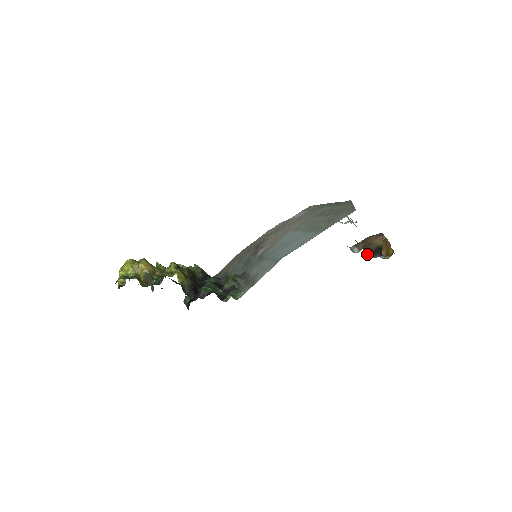
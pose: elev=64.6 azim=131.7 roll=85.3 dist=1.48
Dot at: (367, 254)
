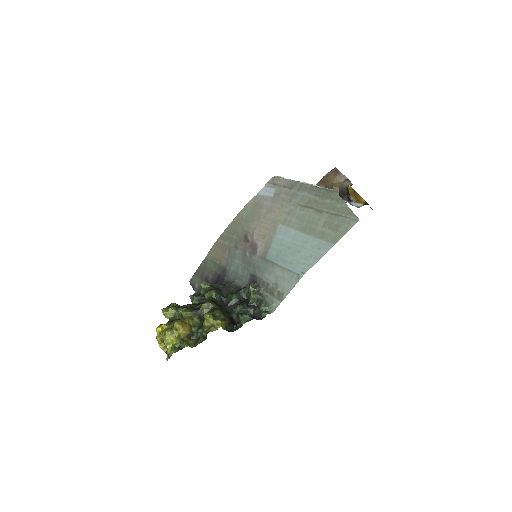
Dot at: occluded
